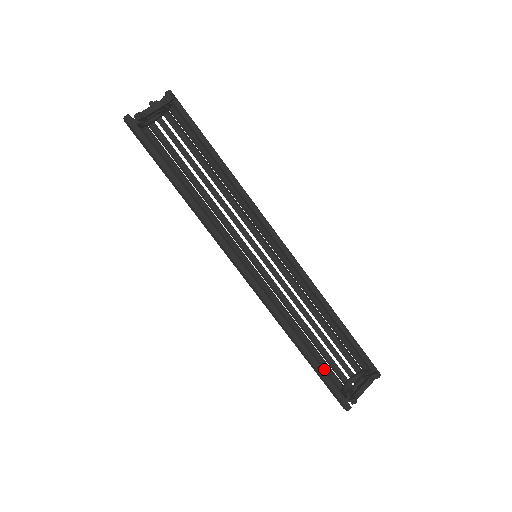
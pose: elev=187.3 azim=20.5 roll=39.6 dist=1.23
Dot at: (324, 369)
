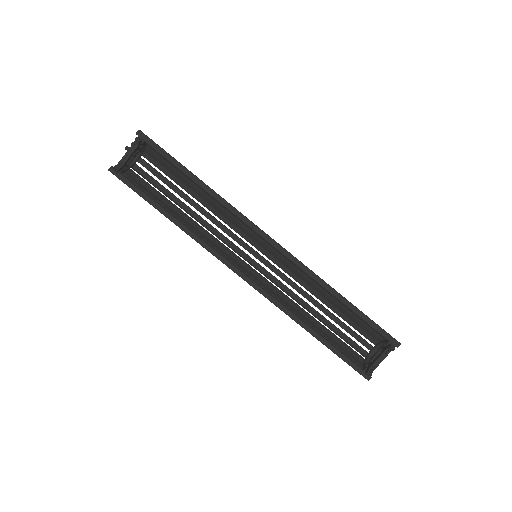
Dot at: (344, 343)
